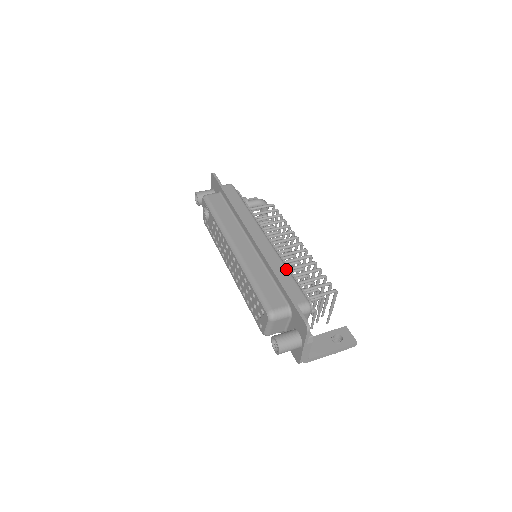
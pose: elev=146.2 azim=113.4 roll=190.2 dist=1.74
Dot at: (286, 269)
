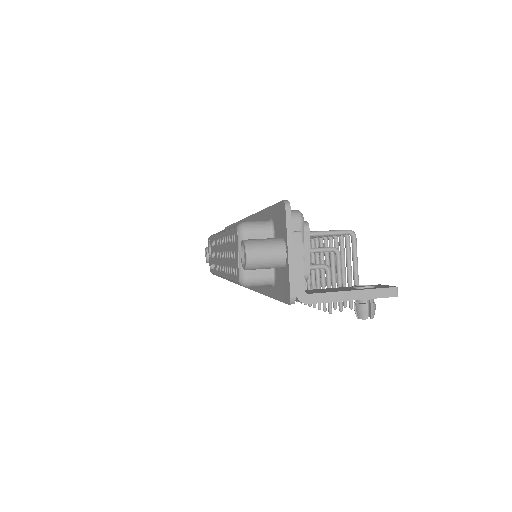
Dot at: occluded
